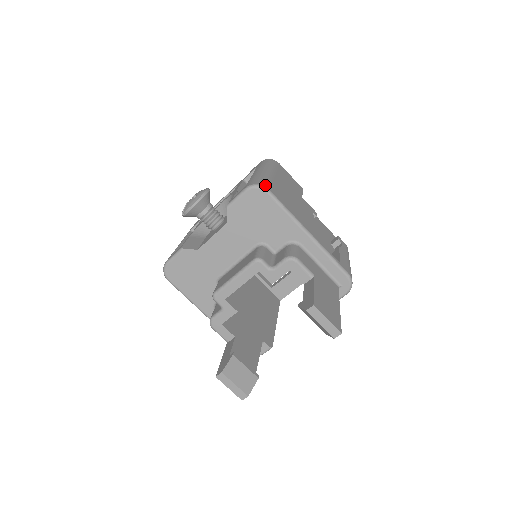
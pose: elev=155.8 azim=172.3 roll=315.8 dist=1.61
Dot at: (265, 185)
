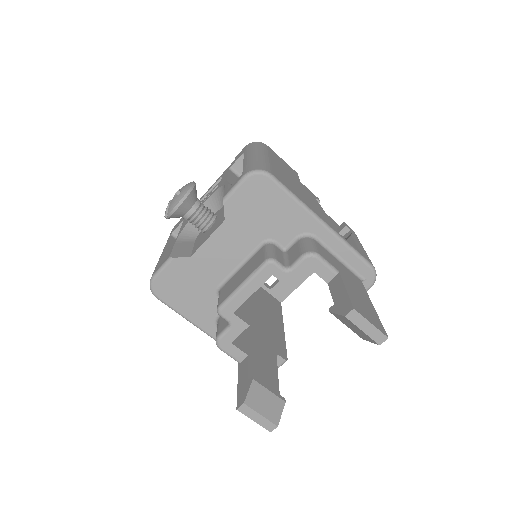
Dot at: (267, 170)
